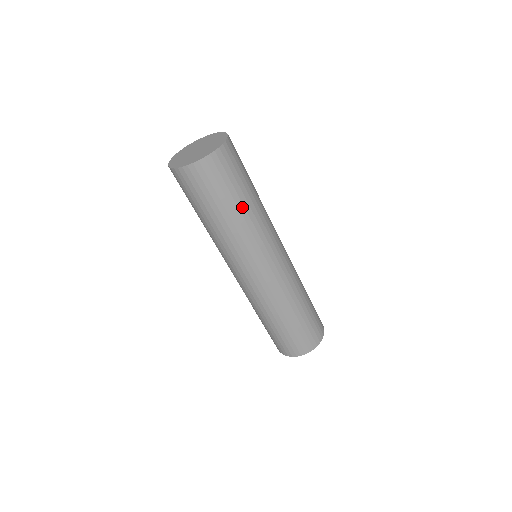
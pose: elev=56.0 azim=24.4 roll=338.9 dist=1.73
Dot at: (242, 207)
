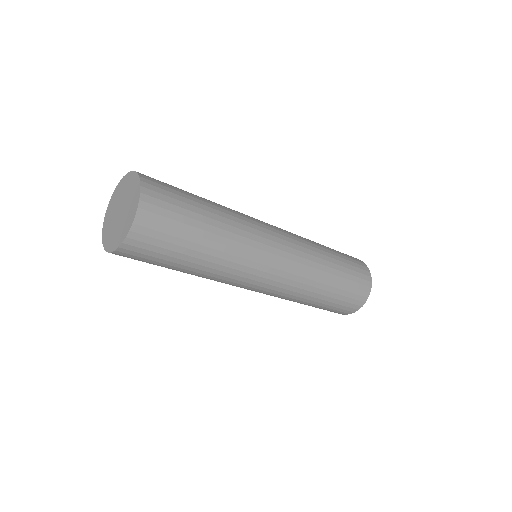
Dot at: (190, 268)
